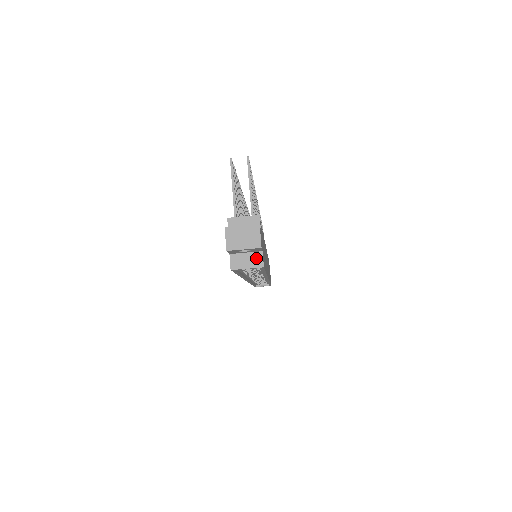
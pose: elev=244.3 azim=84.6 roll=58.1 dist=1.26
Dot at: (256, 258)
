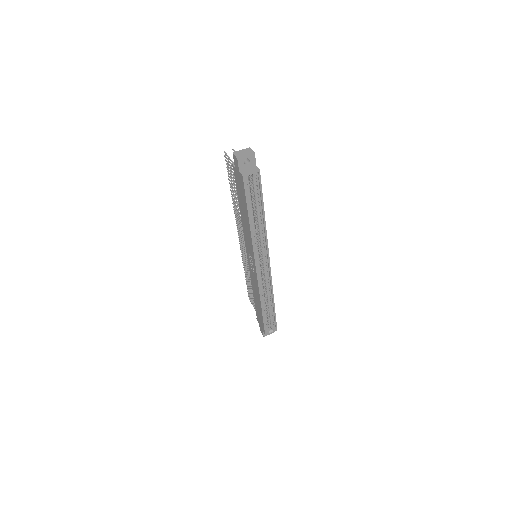
Dot at: (254, 168)
